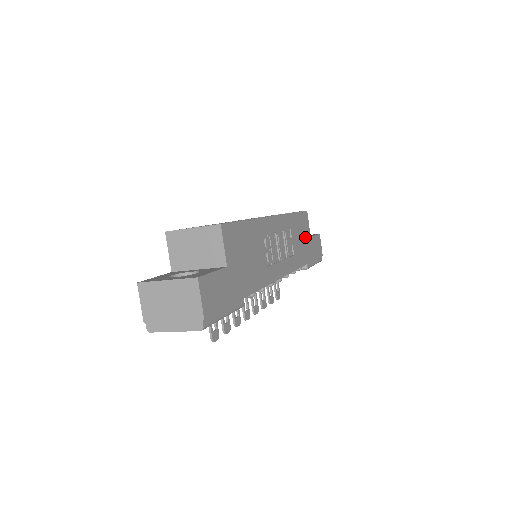
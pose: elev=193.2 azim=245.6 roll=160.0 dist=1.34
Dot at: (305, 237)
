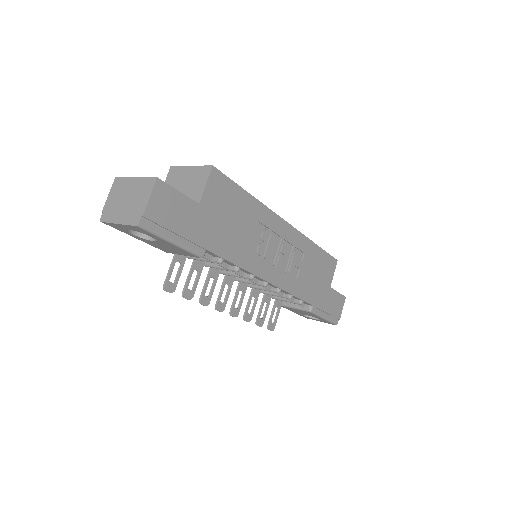
Dot at: (322, 280)
